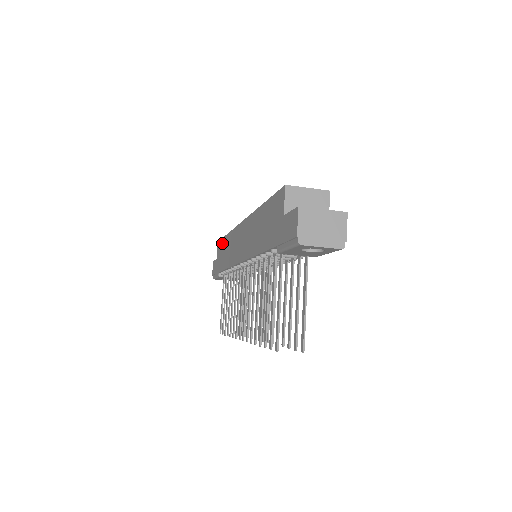
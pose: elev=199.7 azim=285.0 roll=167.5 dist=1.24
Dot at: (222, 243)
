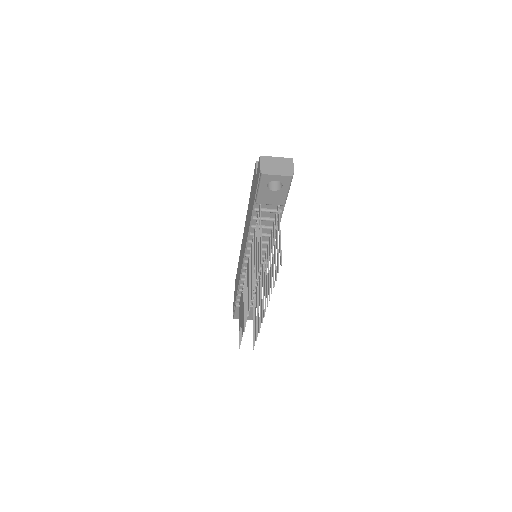
Dot at: (236, 277)
